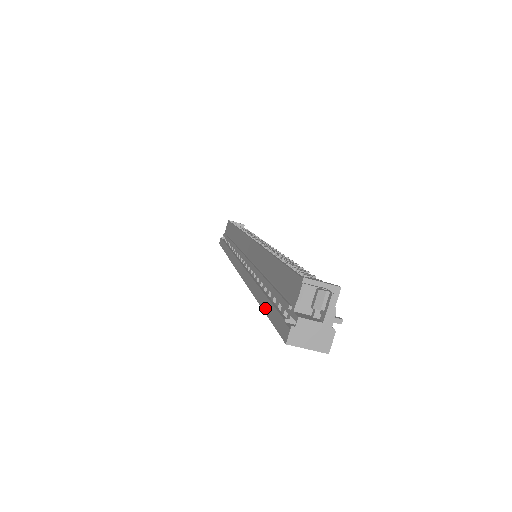
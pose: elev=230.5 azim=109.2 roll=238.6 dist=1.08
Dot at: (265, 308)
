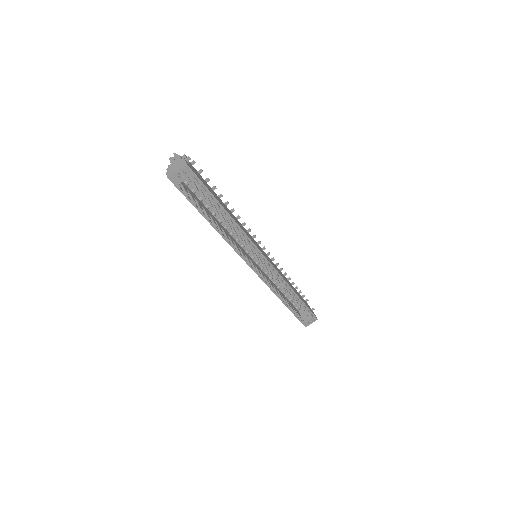
Dot at: (198, 211)
